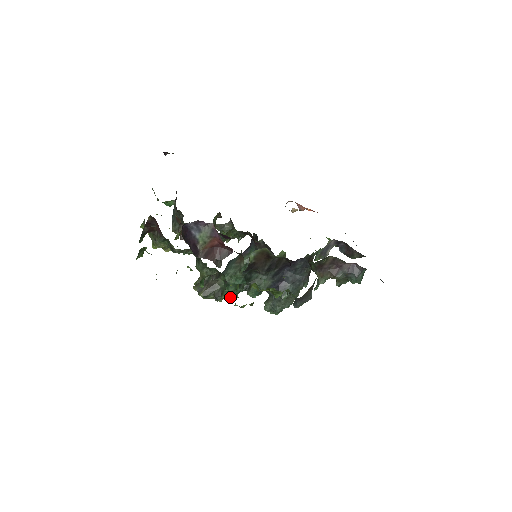
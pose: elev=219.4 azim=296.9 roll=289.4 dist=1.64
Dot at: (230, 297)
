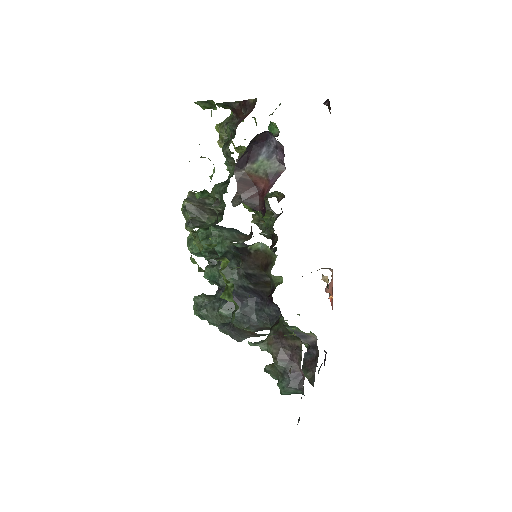
Dot at: (197, 240)
